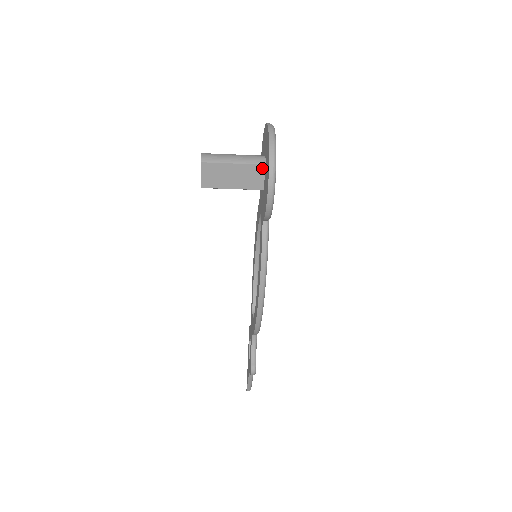
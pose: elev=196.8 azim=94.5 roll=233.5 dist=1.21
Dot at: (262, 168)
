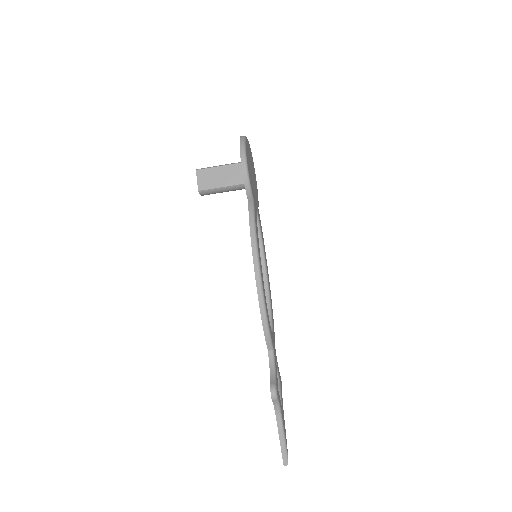
Dot at: occluded
